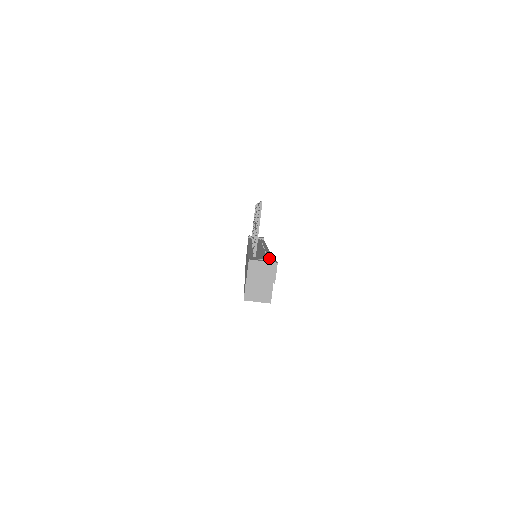
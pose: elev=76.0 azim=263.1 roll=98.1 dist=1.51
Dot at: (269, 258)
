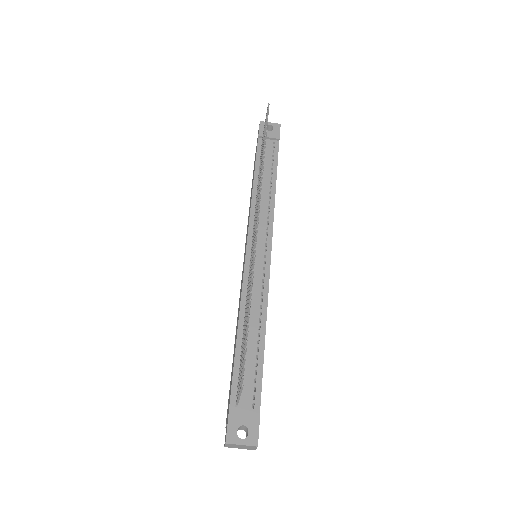
Dot at: (257, 378)
